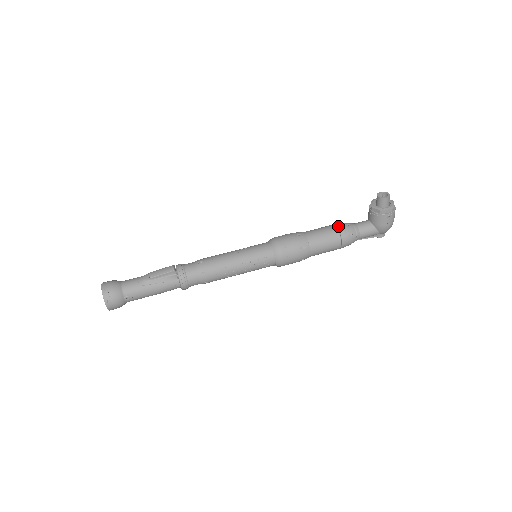
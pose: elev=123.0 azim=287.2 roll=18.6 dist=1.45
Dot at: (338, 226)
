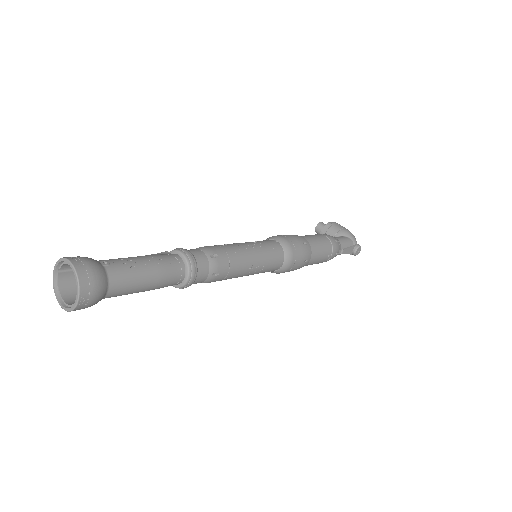
Dot at: occluded
